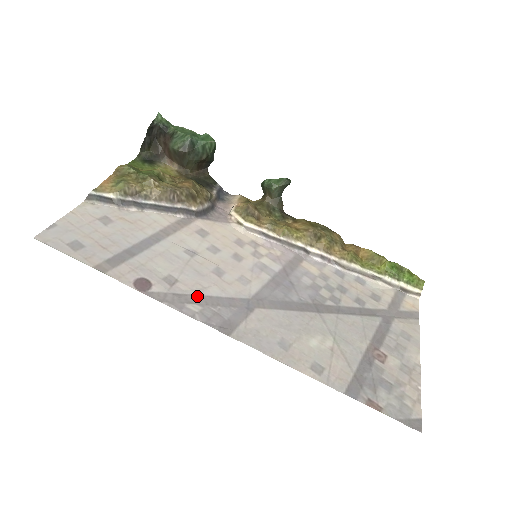
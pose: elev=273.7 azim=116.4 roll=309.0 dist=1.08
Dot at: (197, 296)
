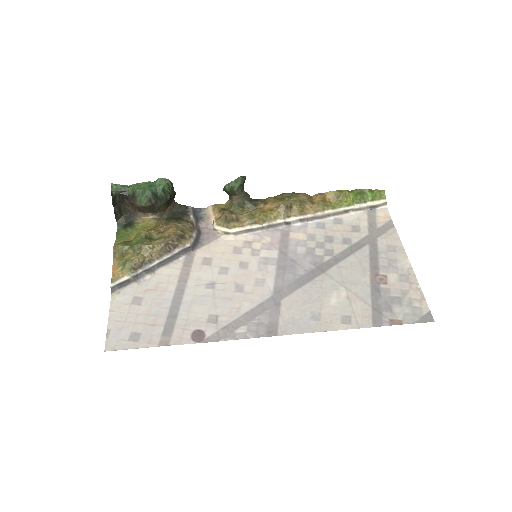
Dot at: (238, 319)
